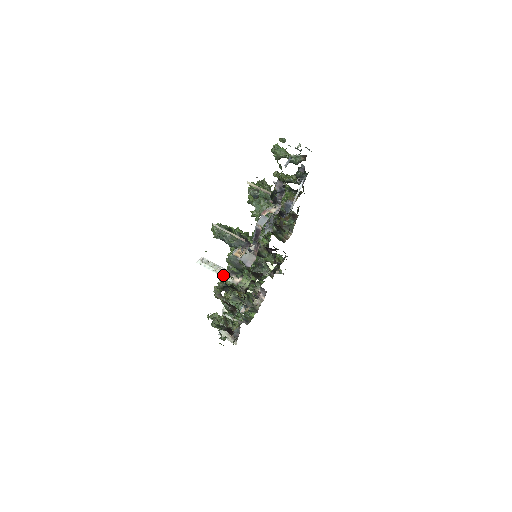
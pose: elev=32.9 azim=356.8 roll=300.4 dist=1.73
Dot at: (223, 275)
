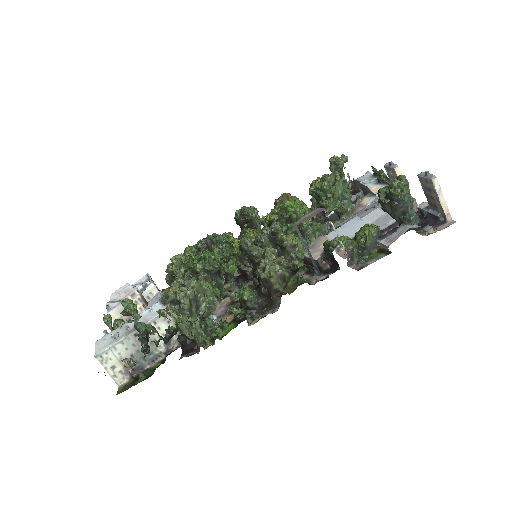
Dot at: (344, 248)
